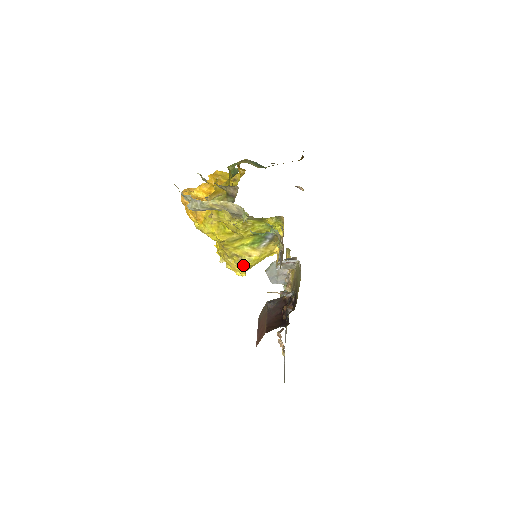
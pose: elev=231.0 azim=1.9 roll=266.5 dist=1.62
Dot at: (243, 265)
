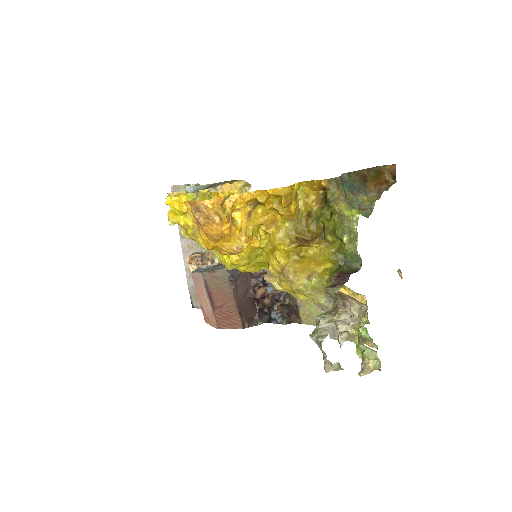
Dot at: occluded
